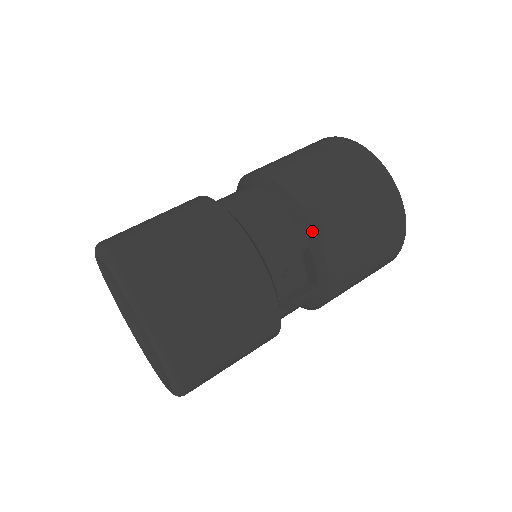
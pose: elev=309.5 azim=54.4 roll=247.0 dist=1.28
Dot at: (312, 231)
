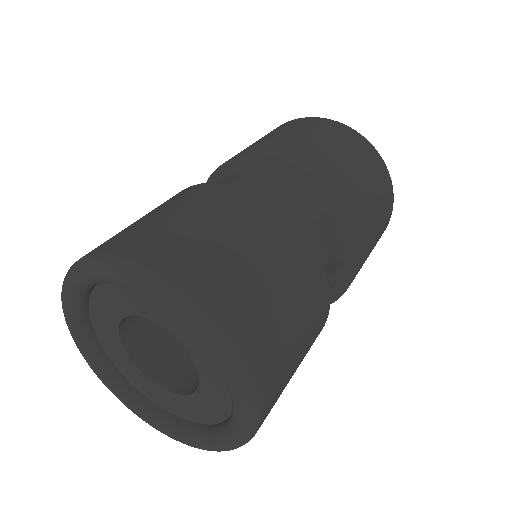
Dot at: (325, 189)
